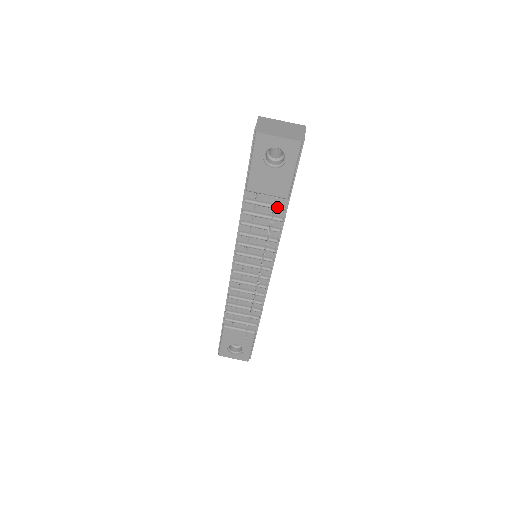
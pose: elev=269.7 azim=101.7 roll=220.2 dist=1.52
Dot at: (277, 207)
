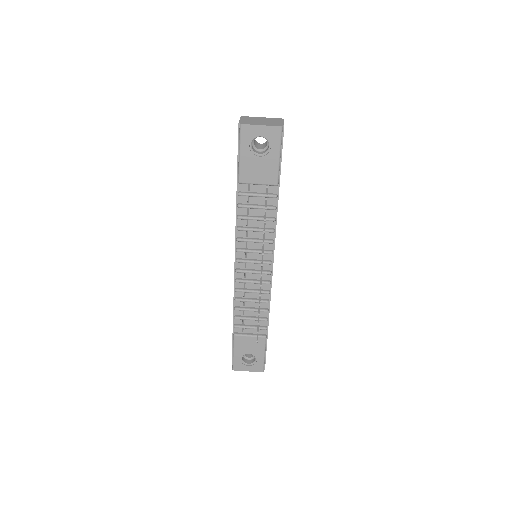
Dot at: (269, 195)
